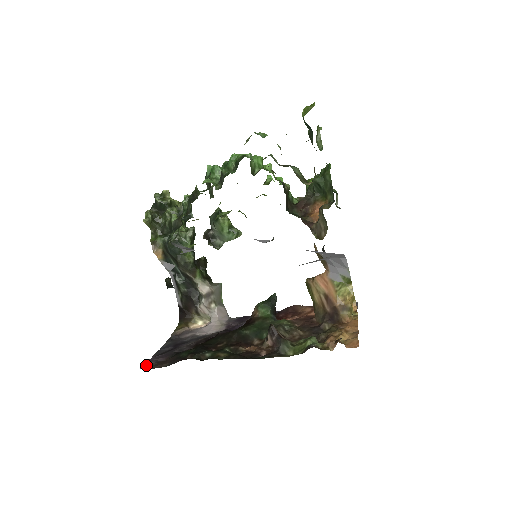
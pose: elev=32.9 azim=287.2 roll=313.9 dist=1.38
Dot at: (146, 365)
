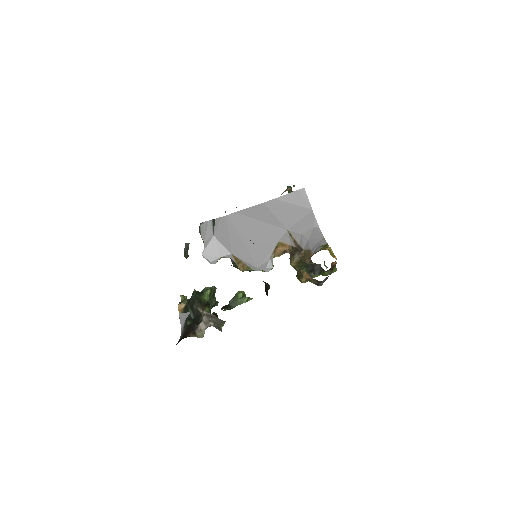
Dot at: occluded
